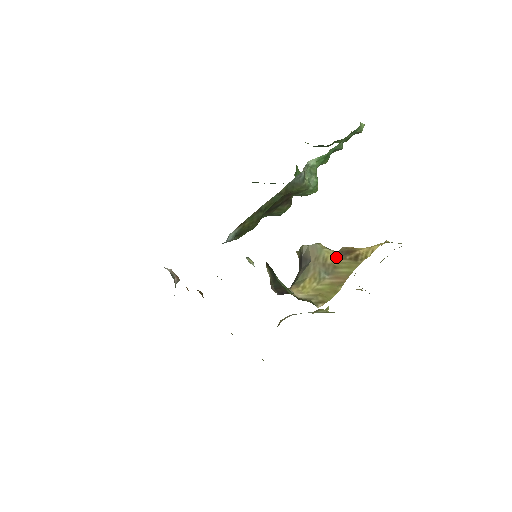
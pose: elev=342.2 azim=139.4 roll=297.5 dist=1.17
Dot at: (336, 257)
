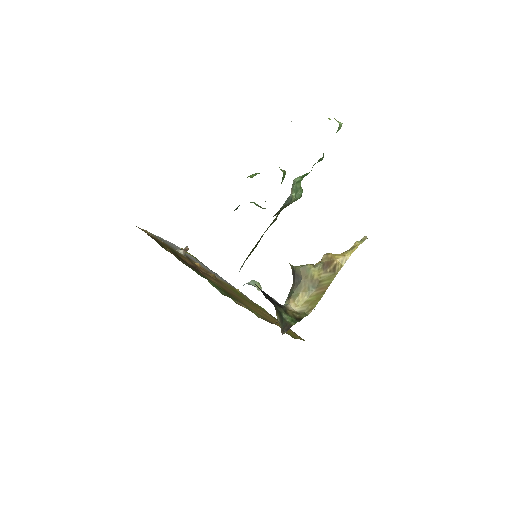
Dot at: (320, 273)
